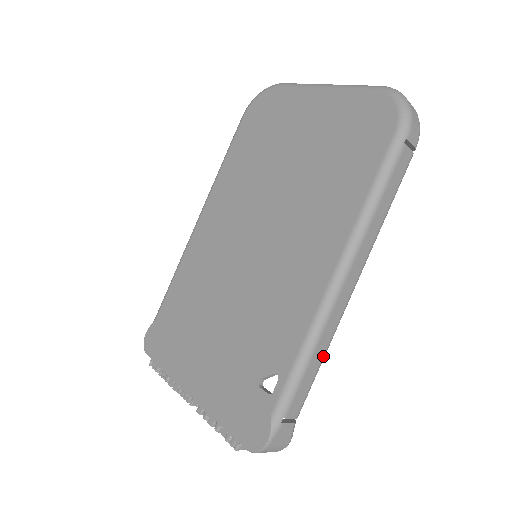
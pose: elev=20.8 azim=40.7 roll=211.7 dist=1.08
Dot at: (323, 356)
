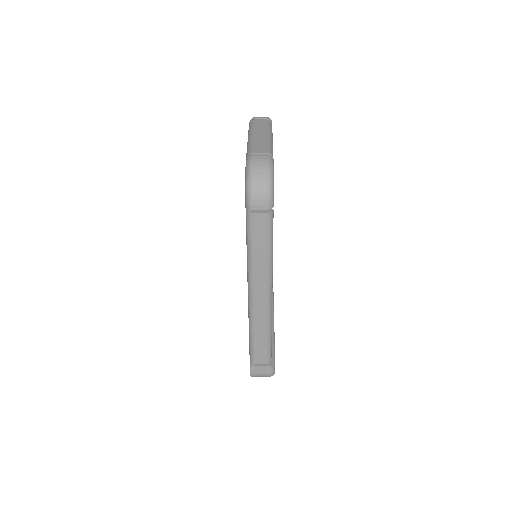
Dot at: (266, 335)
